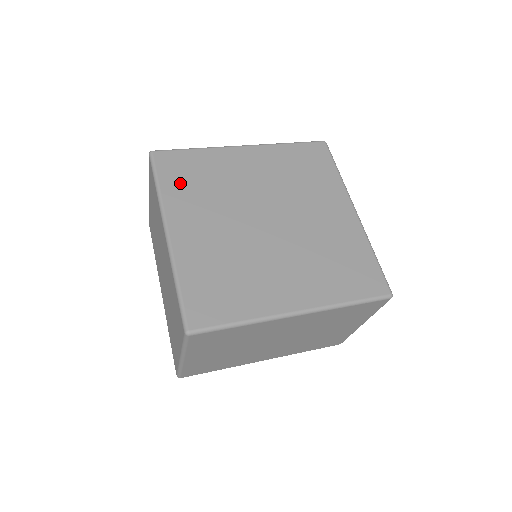
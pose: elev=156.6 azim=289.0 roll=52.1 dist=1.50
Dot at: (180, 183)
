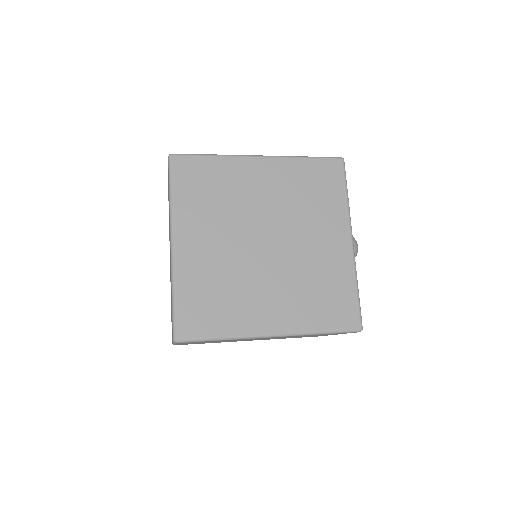
Dot at: (192, 193)
